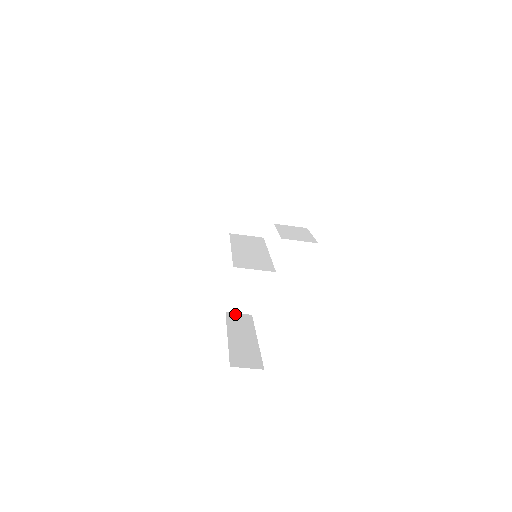
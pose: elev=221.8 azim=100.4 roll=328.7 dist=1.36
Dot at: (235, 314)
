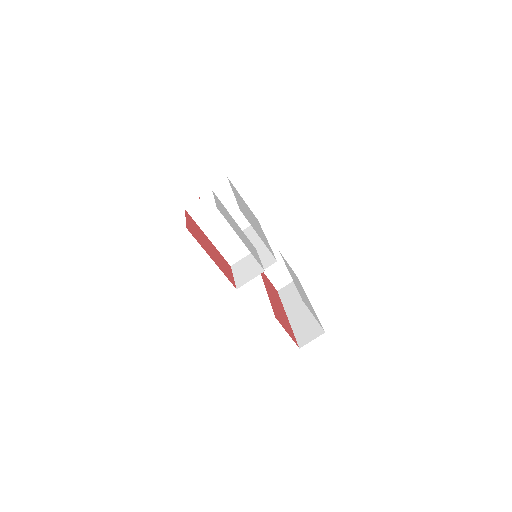
Dot at: (285, 288)
